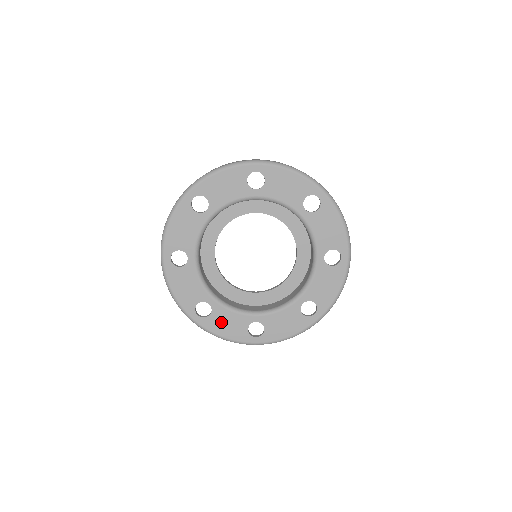
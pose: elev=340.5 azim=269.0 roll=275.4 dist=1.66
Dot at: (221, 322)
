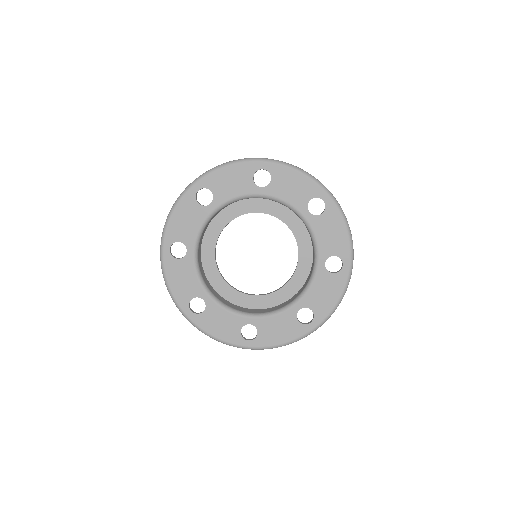
Dot at: (214, 321)
